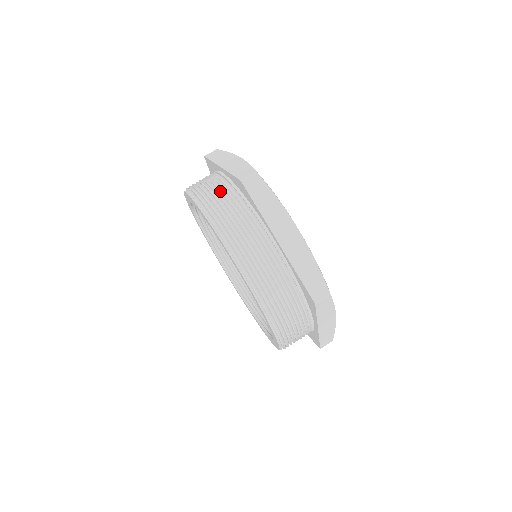
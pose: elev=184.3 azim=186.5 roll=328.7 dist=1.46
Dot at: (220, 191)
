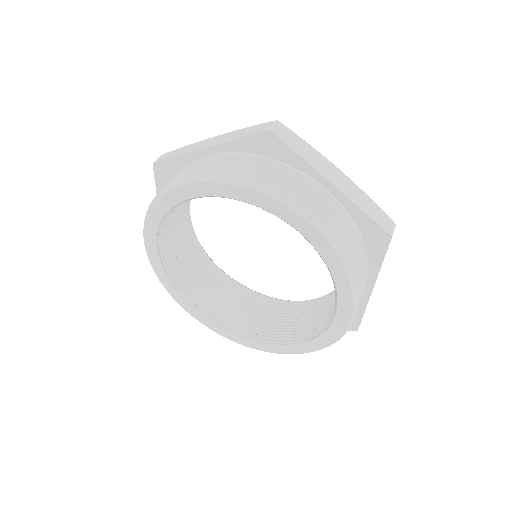
Dot at: occluded
